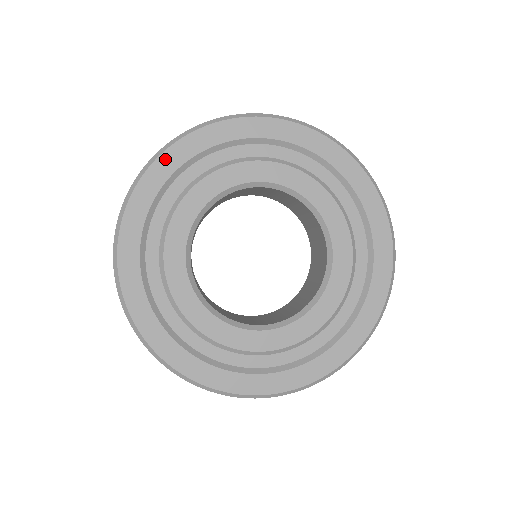
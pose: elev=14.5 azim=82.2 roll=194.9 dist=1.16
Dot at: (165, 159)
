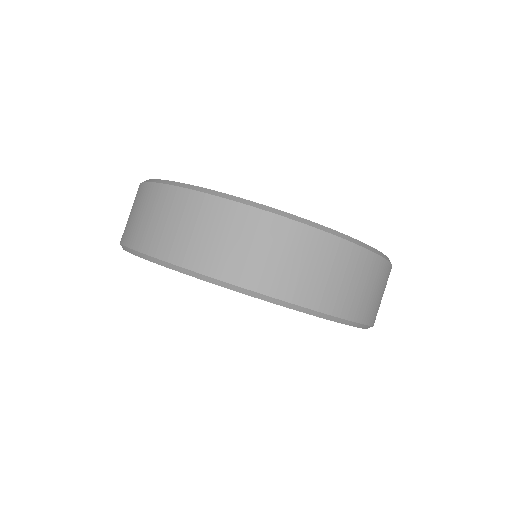
Dot at: occluded
